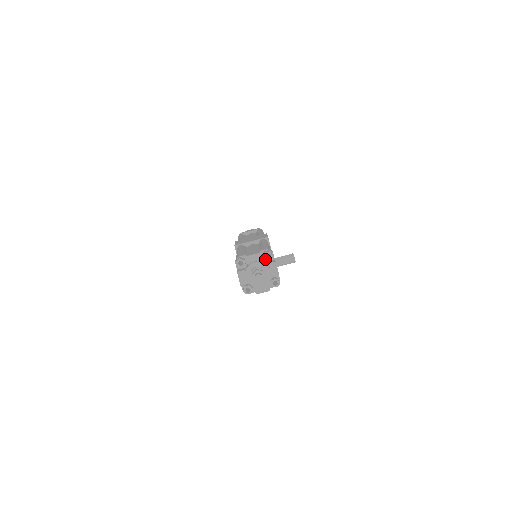
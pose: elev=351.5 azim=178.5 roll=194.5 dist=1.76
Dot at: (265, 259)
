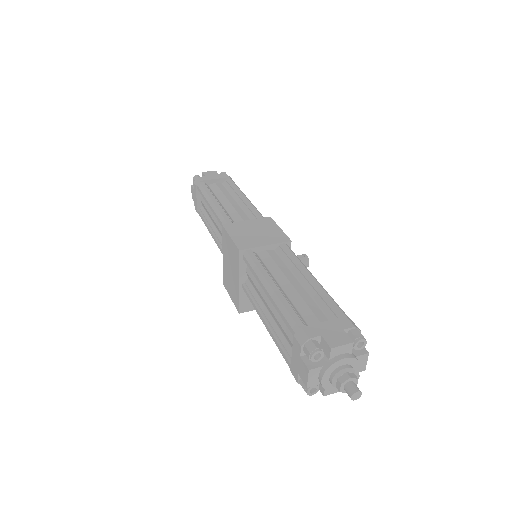
Dot at: occluded
